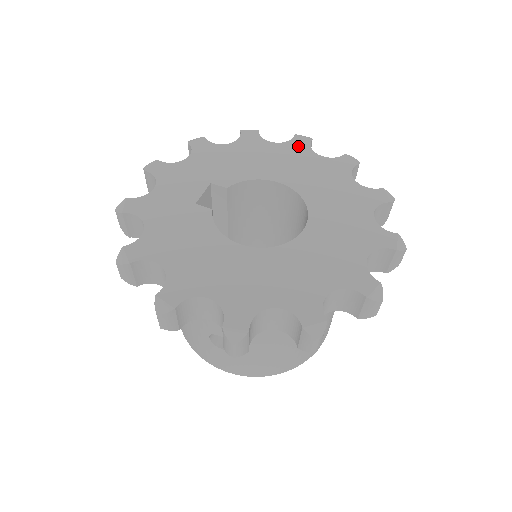
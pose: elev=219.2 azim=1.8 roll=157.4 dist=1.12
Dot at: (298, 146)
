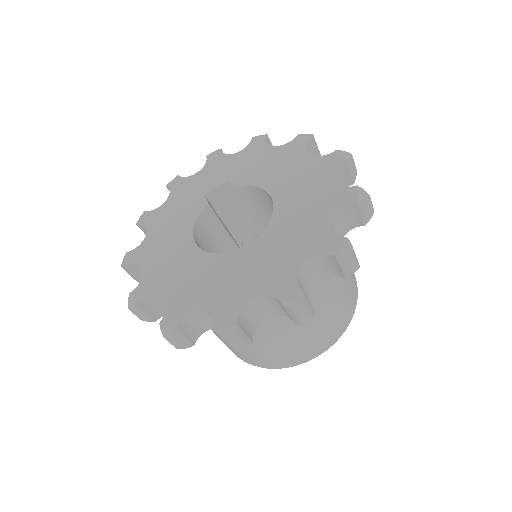
Dot at: (325, 164)
